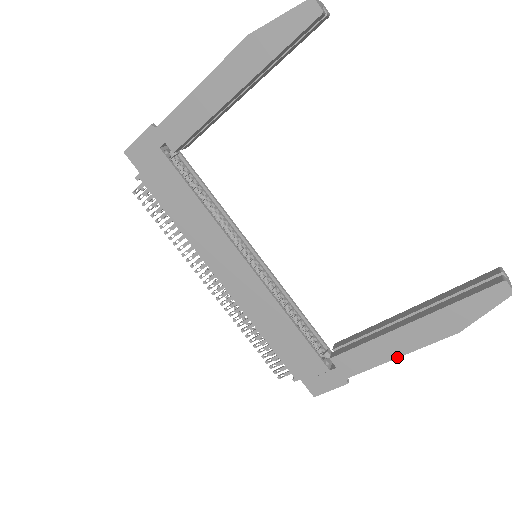
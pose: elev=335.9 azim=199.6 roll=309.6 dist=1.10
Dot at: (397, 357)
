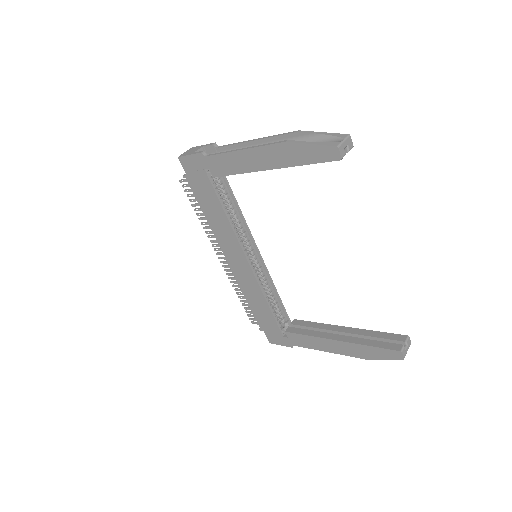
Dot at: (325, 351)
